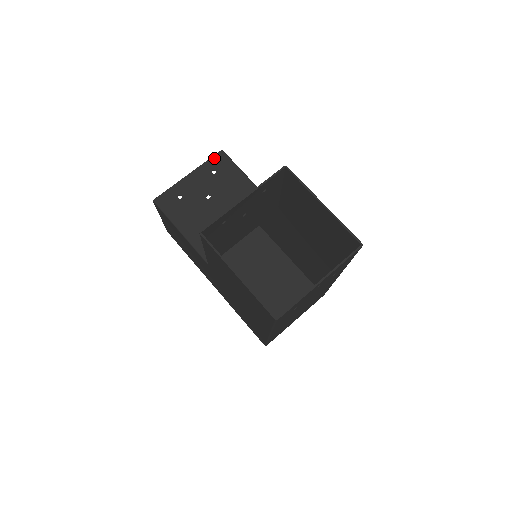
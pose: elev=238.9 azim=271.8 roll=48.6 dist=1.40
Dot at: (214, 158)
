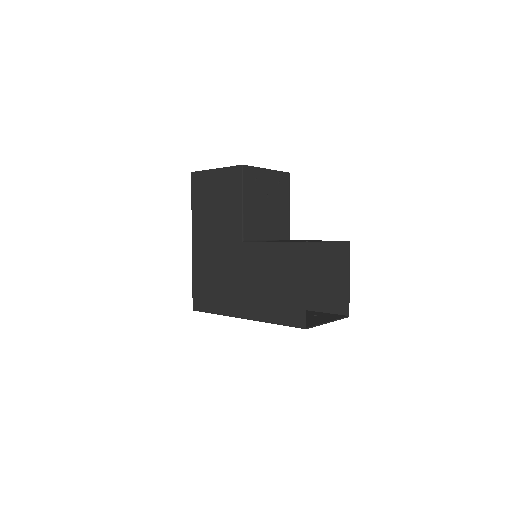
Dot at: (284, 174)
